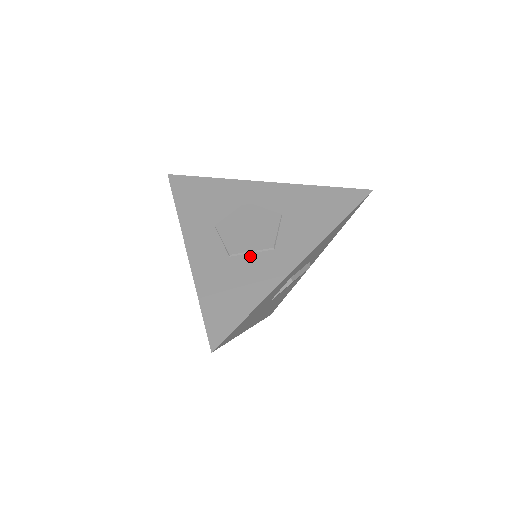
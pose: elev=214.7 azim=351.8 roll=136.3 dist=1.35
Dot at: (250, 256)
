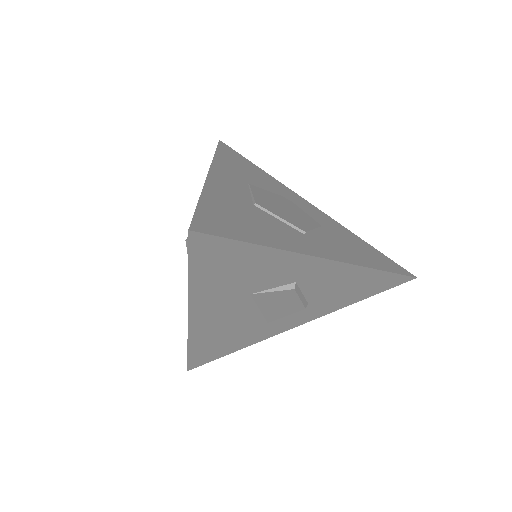
Dot at: (277, 219)
